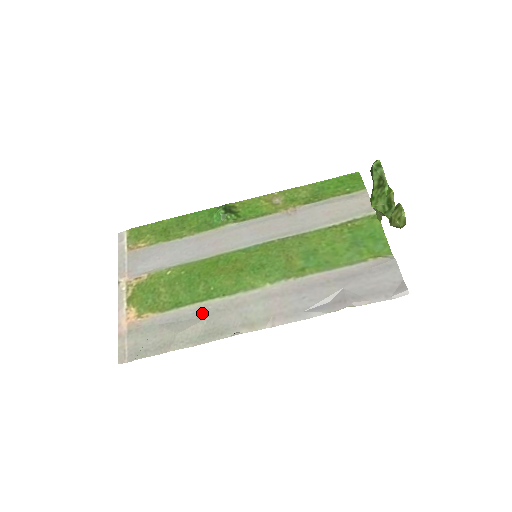
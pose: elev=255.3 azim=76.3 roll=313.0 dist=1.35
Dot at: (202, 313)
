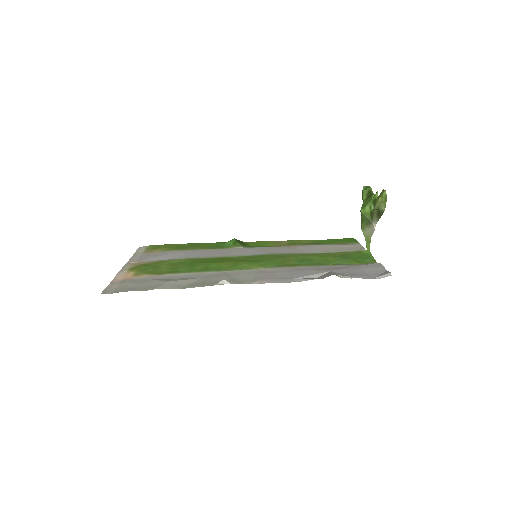
Dot at: (196, 276)
